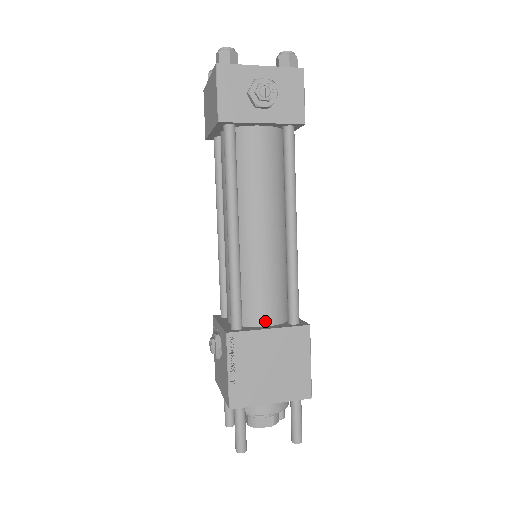
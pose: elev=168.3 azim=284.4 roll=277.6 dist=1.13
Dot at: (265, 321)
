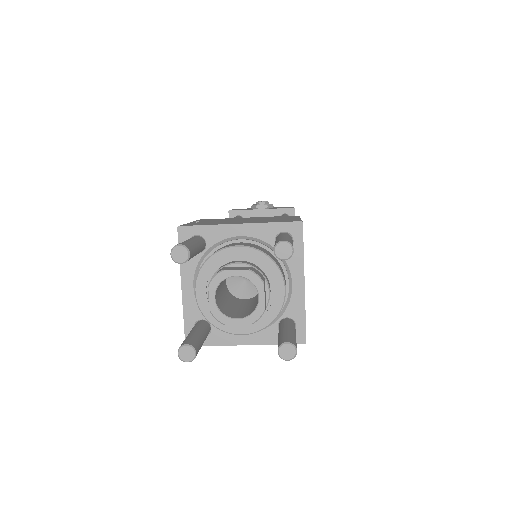
Dot at: occluded
